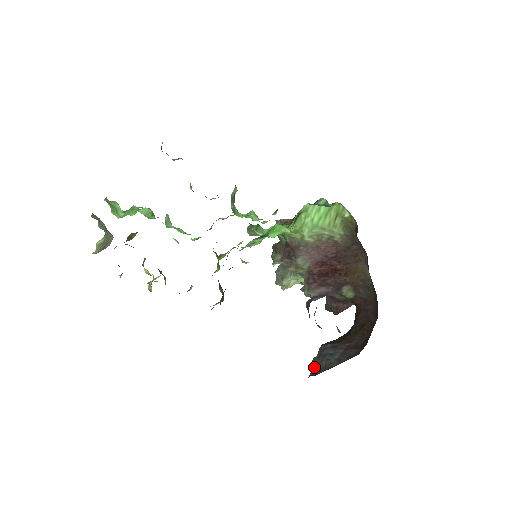
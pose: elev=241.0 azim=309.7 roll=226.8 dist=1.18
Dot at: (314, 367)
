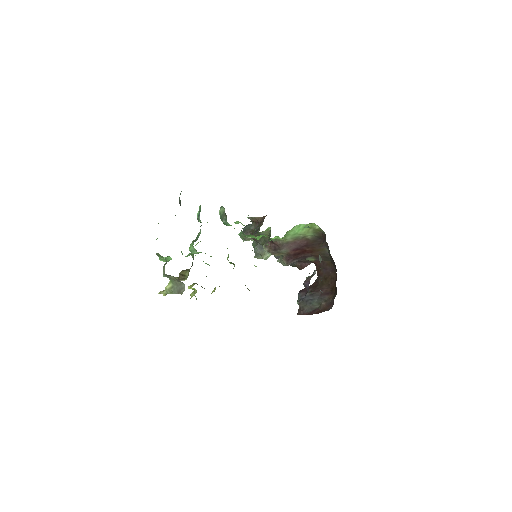
Dot at: (302, 308)
